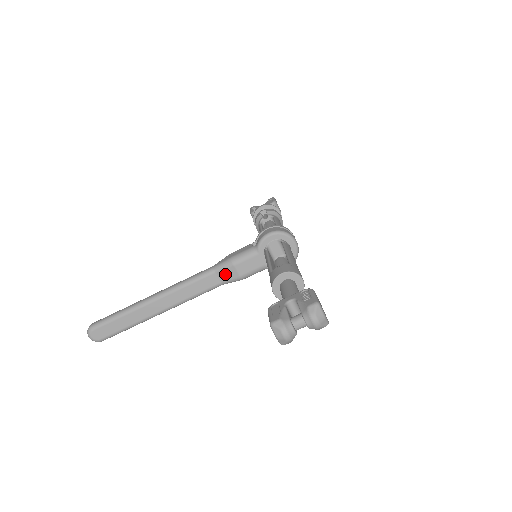
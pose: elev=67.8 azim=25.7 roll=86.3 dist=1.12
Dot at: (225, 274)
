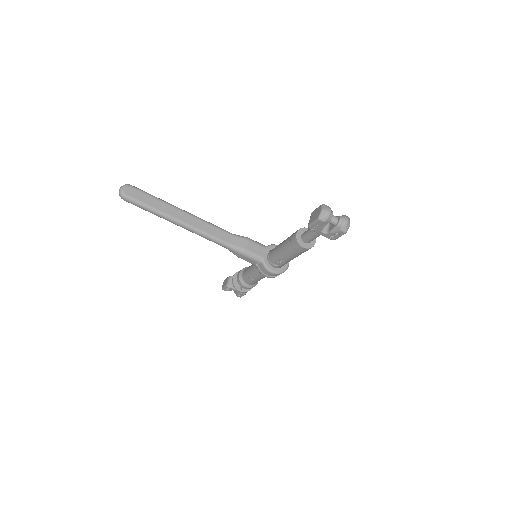
Dot at: (238, 241)
